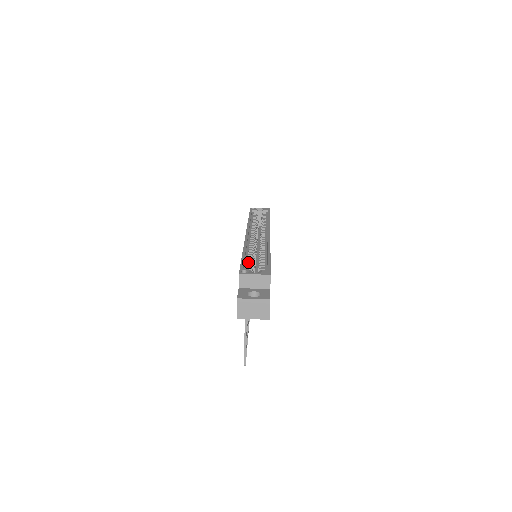
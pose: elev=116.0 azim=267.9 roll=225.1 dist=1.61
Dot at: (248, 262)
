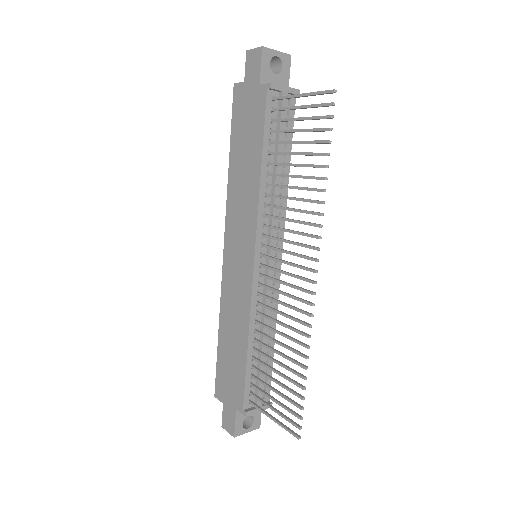
Dot at: occluded
